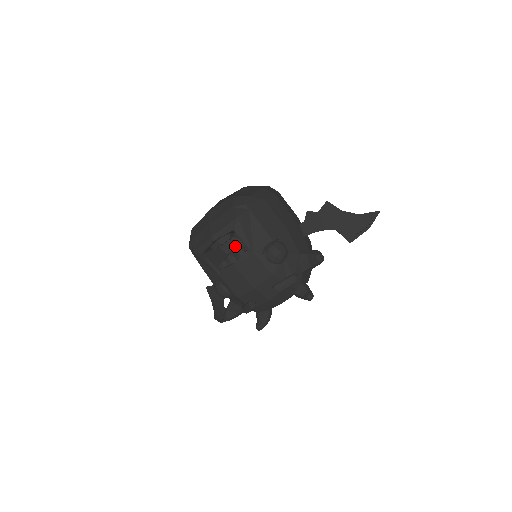
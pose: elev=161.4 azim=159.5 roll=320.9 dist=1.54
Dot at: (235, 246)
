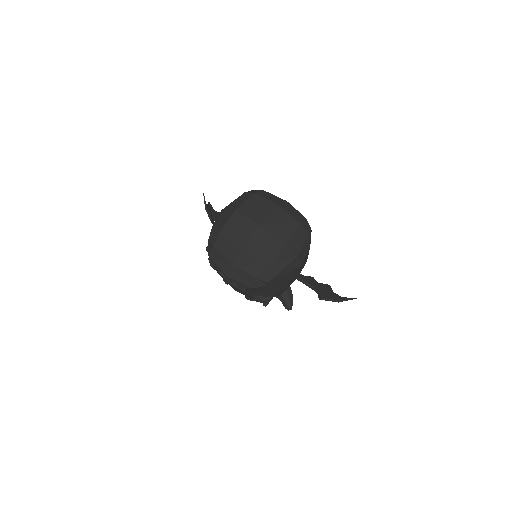
Dot at: occluded
